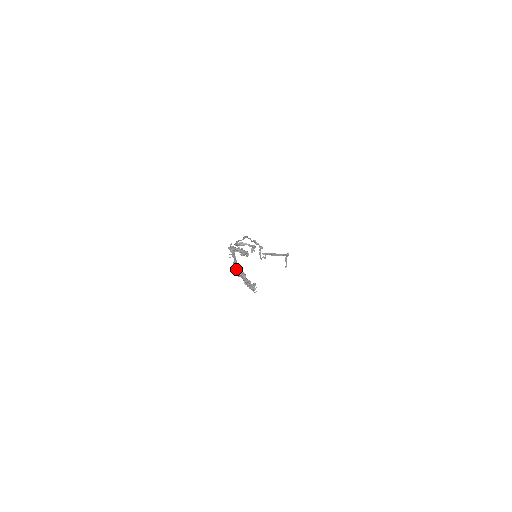
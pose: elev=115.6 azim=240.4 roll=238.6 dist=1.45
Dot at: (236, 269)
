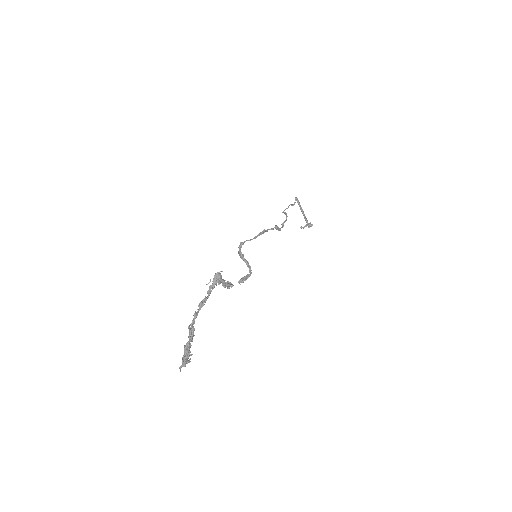
Dot at: (193, 318)
